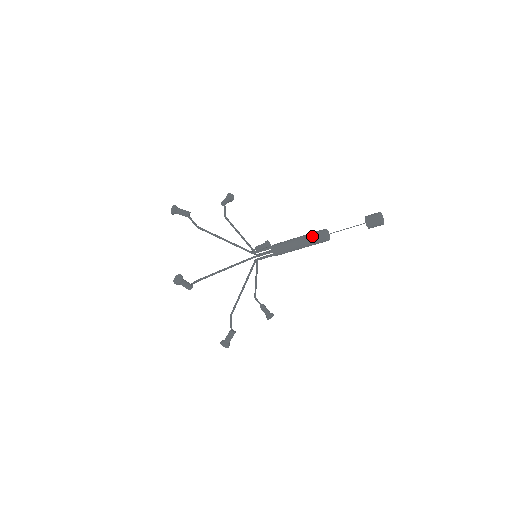
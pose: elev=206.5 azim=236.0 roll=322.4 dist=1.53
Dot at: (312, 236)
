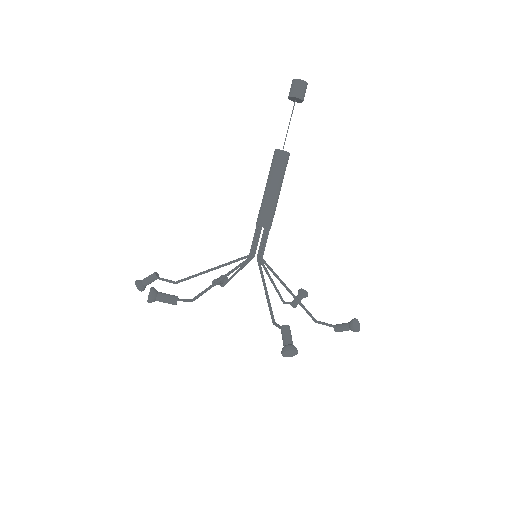
Dot at: (271, 166)
